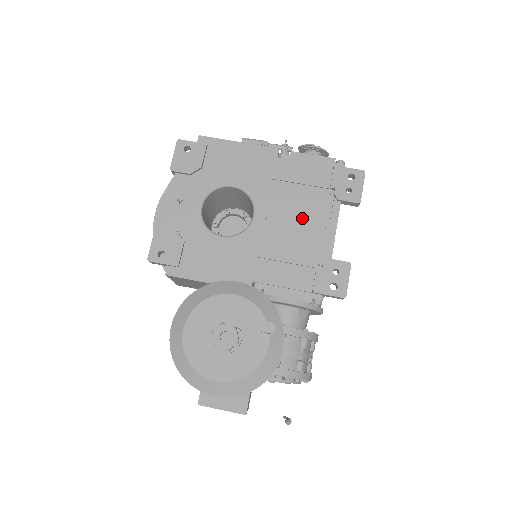
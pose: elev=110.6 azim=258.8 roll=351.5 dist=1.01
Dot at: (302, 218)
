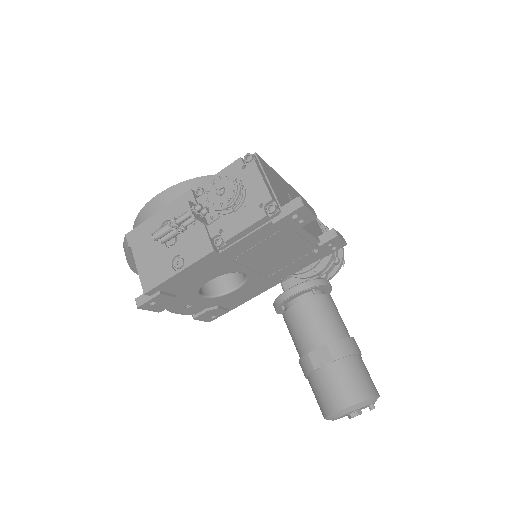
Dot at: (279, 250)
